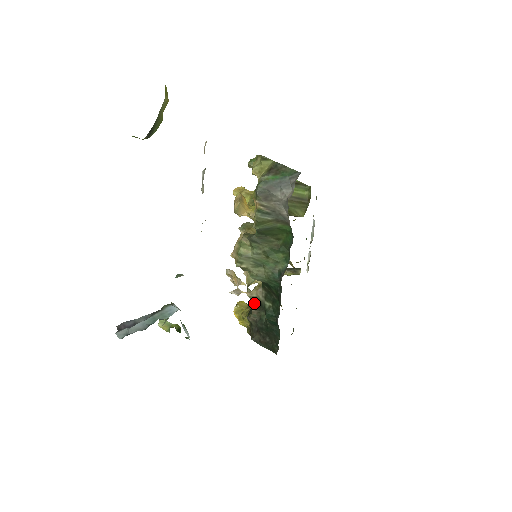
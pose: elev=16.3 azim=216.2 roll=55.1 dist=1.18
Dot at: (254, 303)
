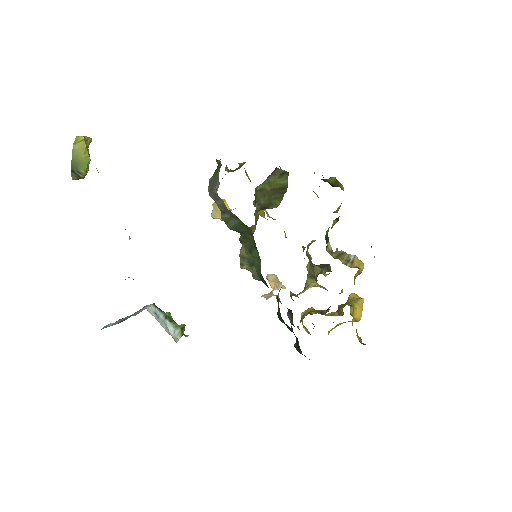
Dot at: (337, 310)
